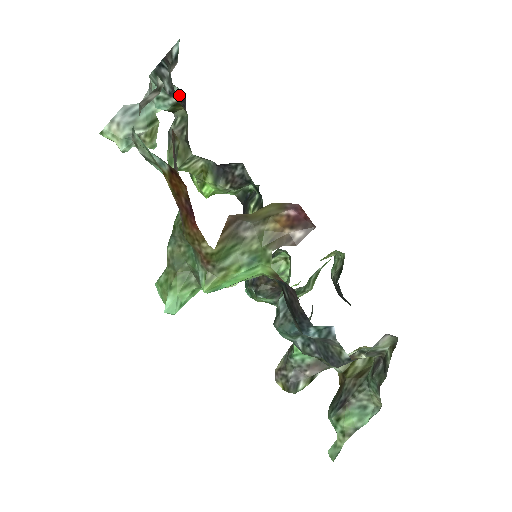
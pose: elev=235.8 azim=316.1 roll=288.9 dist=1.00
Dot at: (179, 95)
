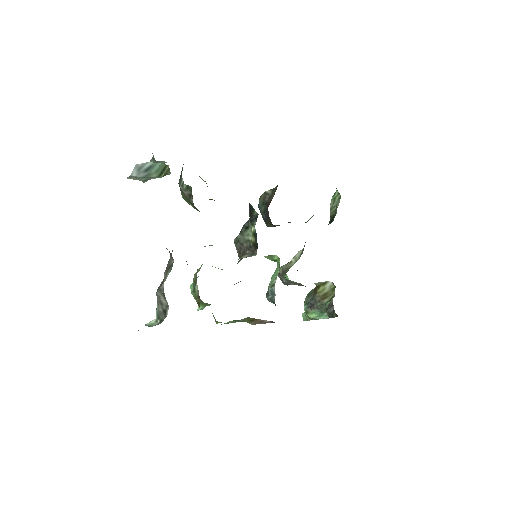
Dot at: occluded
